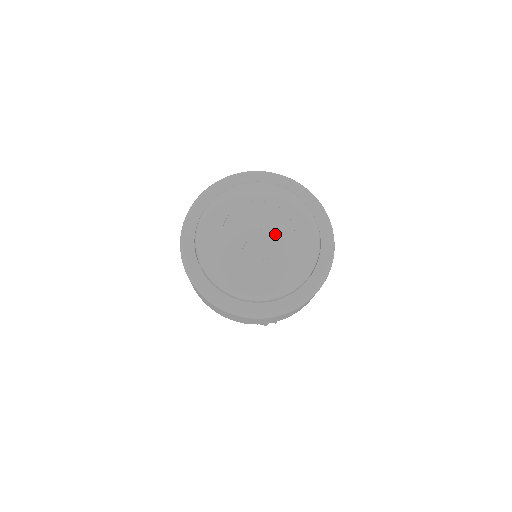
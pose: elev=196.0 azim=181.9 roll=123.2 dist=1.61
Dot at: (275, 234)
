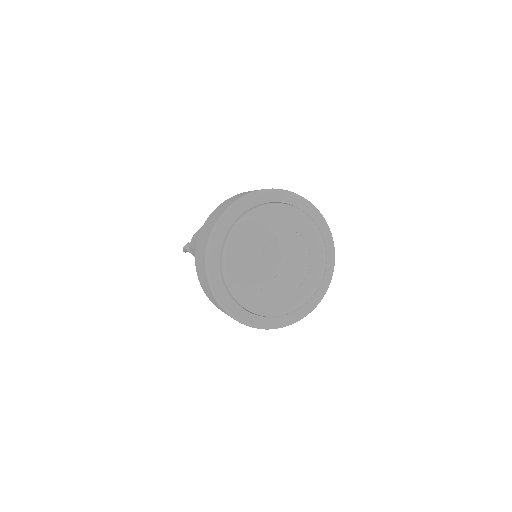
Dot at: (296, 265)
